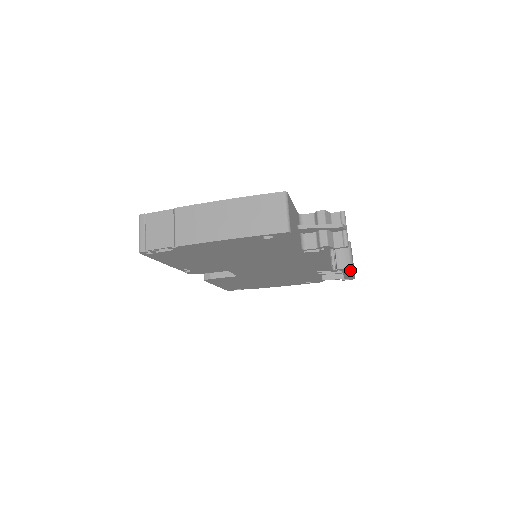
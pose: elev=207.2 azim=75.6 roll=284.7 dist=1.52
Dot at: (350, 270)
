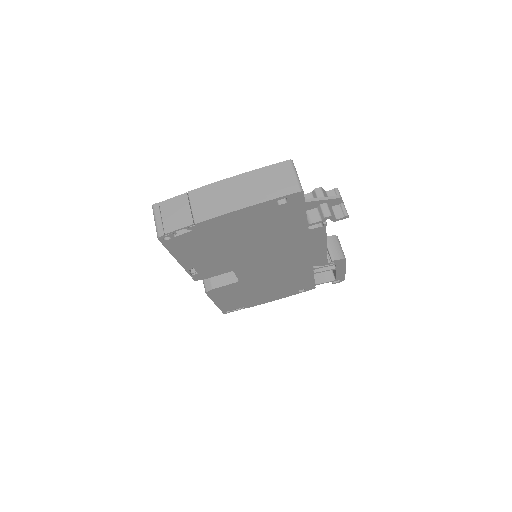
Dot at: (343, 263)
